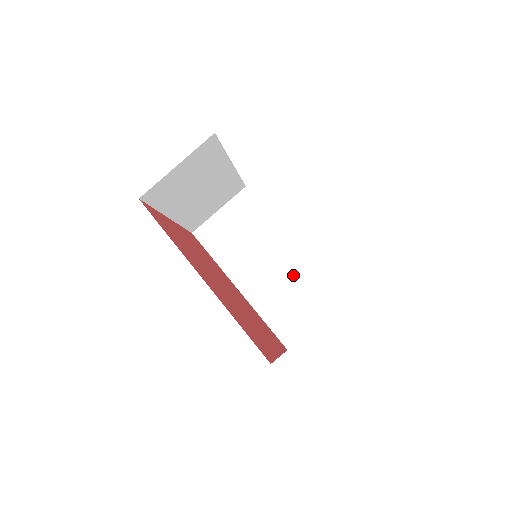
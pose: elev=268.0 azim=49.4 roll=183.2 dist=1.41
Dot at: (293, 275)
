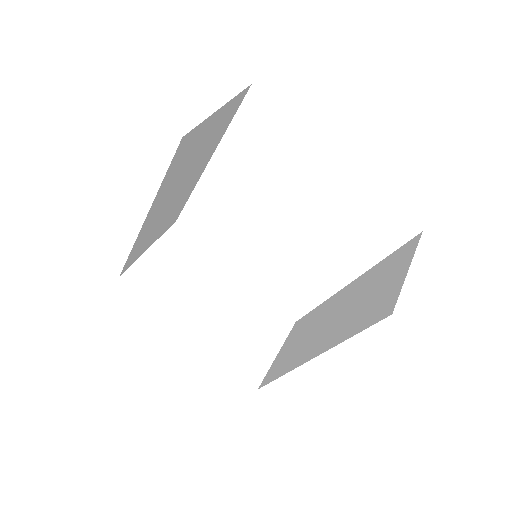
Dot at: (359, 291)
